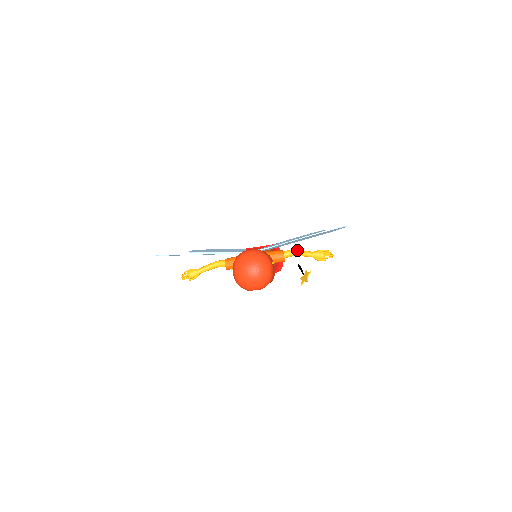
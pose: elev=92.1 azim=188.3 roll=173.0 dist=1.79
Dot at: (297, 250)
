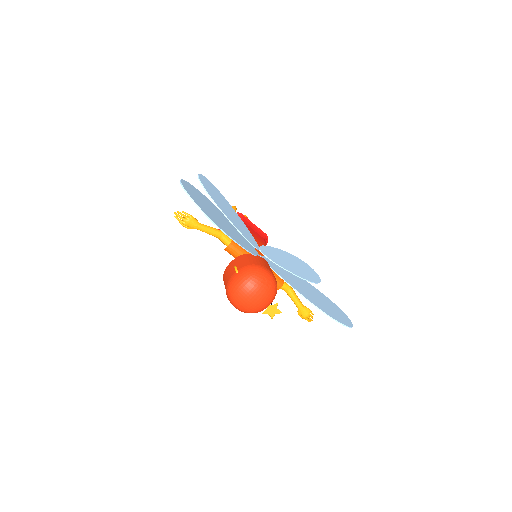
Dot at: (294, 292)
